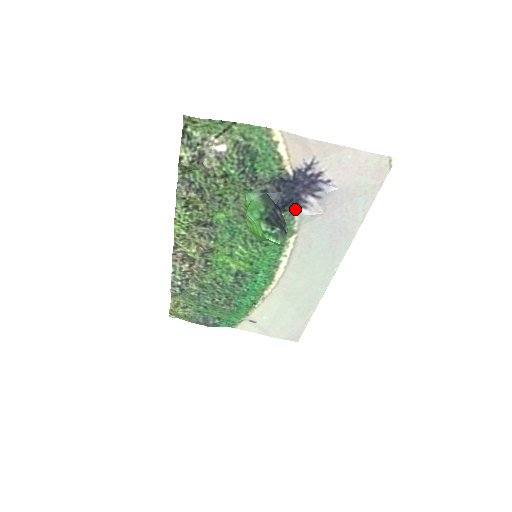
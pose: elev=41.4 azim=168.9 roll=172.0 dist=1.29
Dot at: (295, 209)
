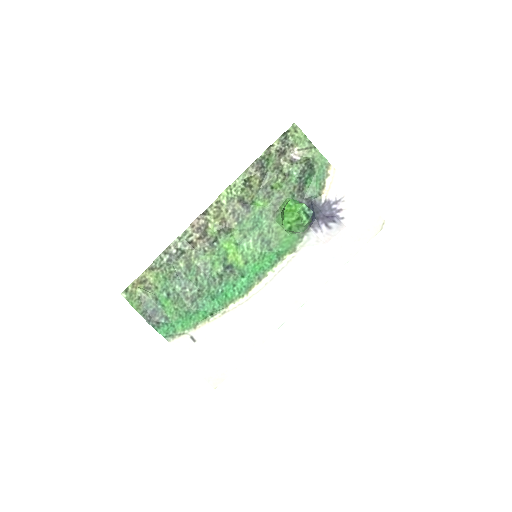
Dot at: (309, 230)
